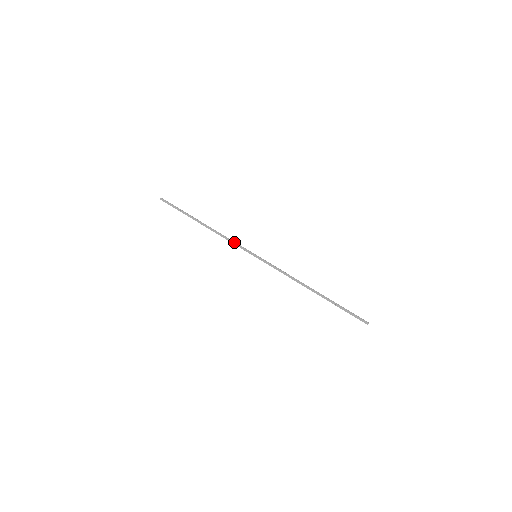
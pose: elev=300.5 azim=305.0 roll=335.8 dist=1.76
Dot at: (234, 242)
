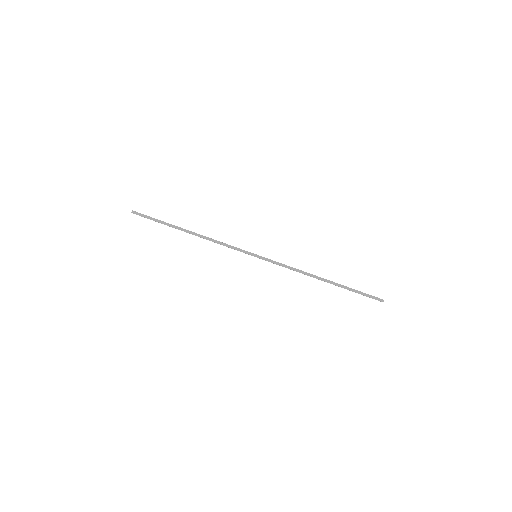
Dot at: (229, 247)
